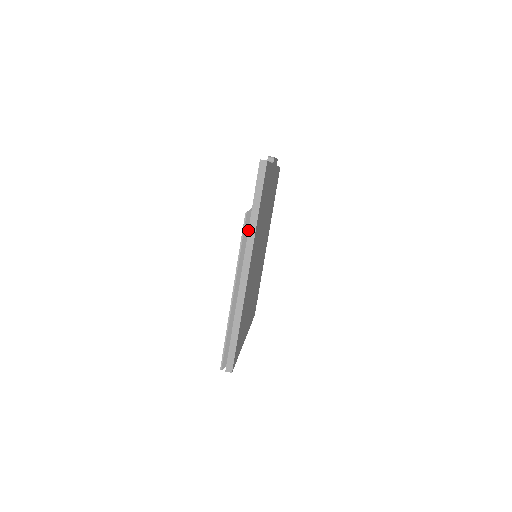
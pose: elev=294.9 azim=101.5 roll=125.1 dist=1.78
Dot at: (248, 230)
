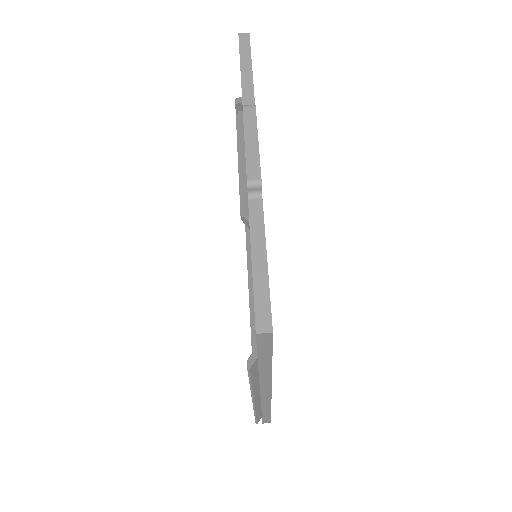
Dot at: occluded
